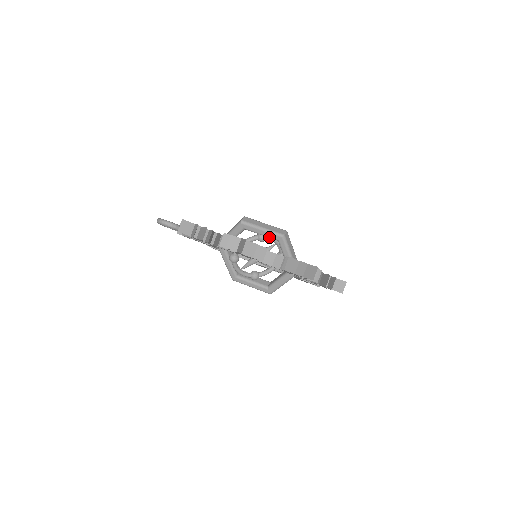
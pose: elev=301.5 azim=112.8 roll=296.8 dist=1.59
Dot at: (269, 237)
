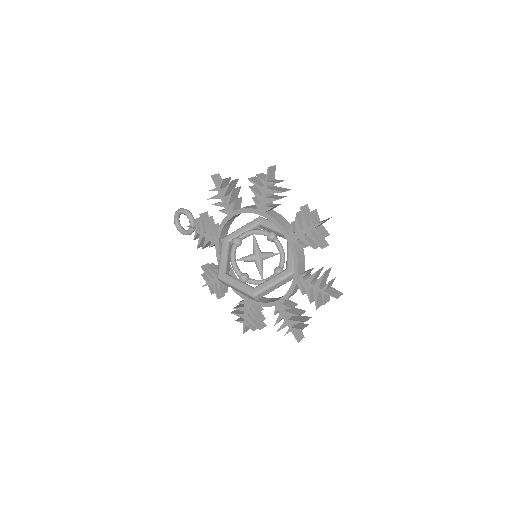
Dot at: occluded
